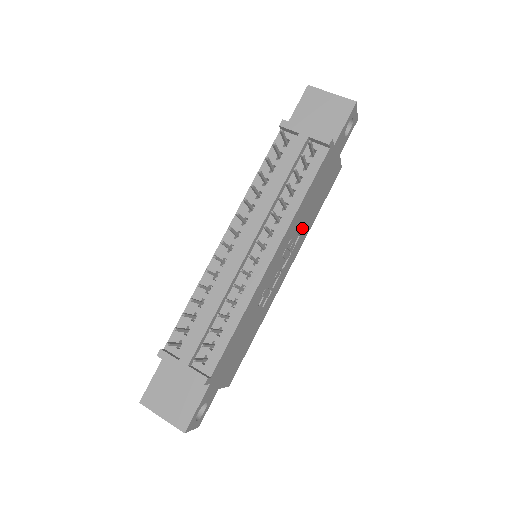
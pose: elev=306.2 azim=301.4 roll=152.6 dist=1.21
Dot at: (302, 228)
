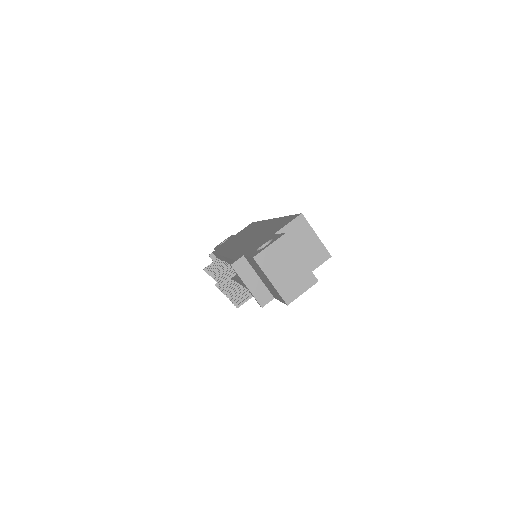
Dot at: occluded
